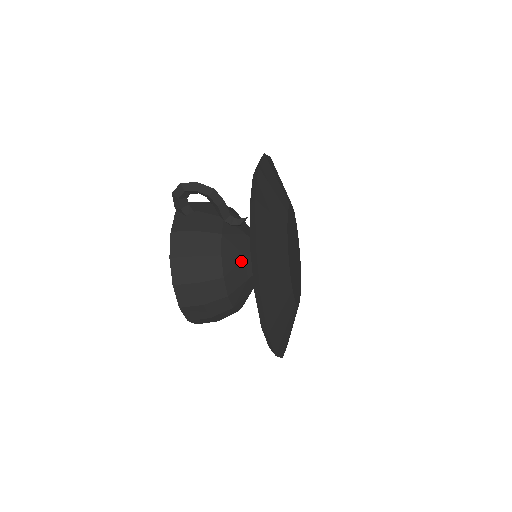
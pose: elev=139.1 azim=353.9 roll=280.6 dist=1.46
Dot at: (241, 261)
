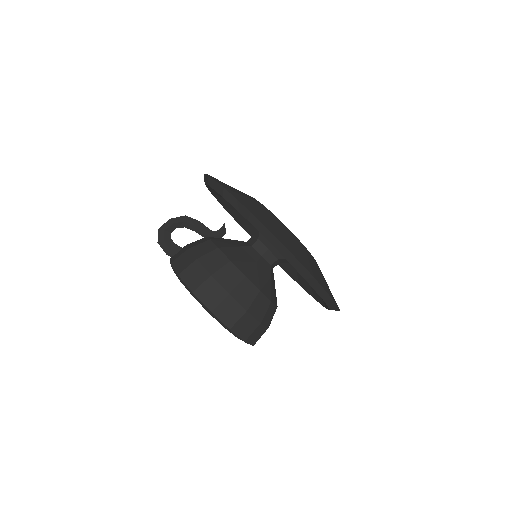
Dot at: (240, 250)
